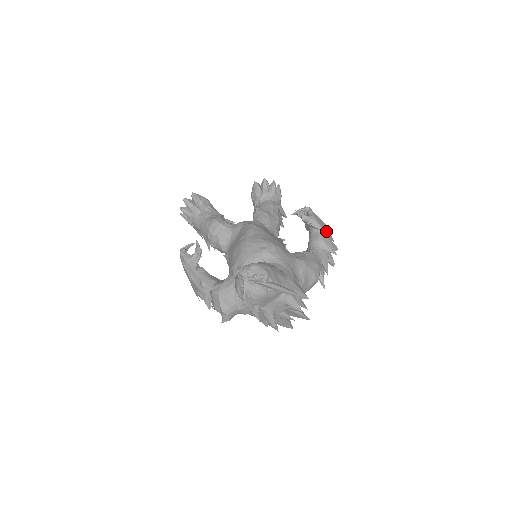
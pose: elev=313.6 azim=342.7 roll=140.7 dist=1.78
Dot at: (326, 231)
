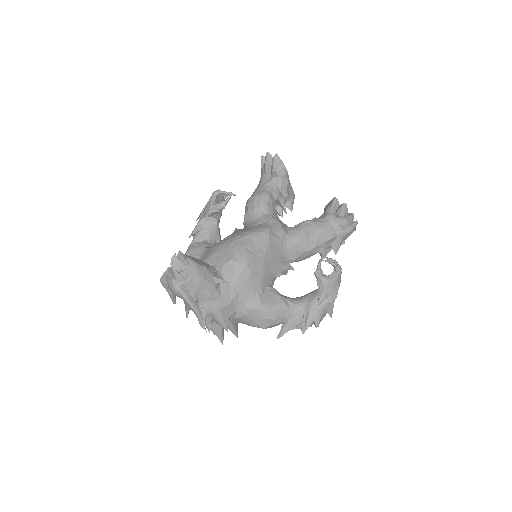
Dot at: (326, 303)
